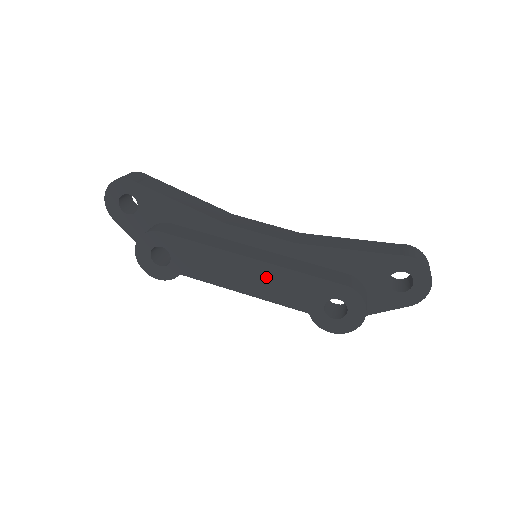
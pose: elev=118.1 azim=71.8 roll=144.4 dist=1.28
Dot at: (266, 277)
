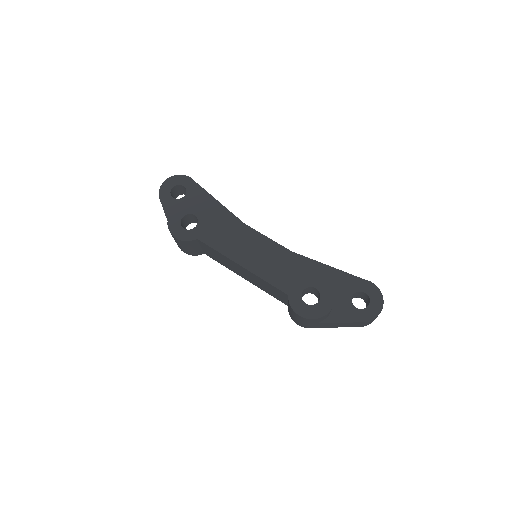
Dot at: (266, 257)
